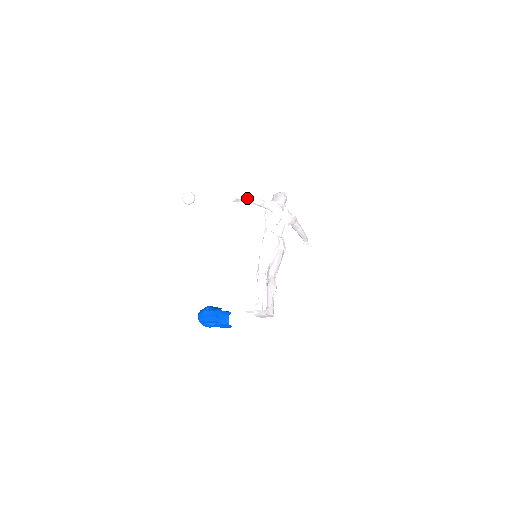
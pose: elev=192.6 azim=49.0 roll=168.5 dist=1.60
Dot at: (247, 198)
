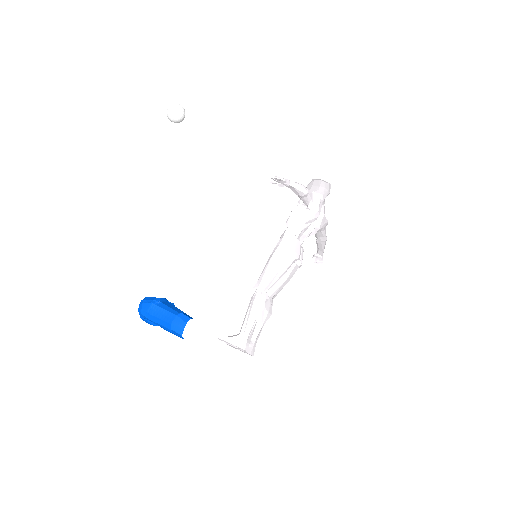
Dot at: (291, 181)
